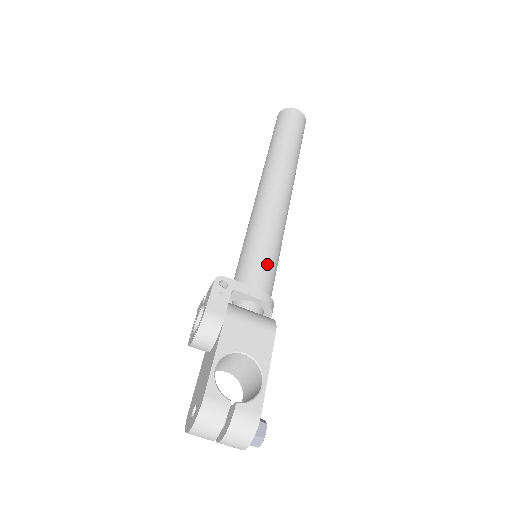
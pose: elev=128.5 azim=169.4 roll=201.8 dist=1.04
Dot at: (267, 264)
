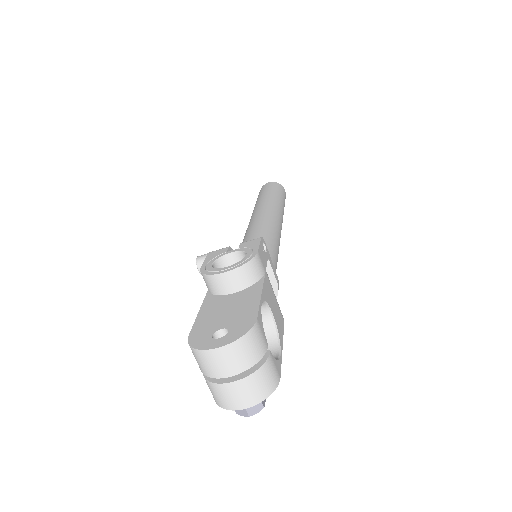
Dot at: (276, 266)
